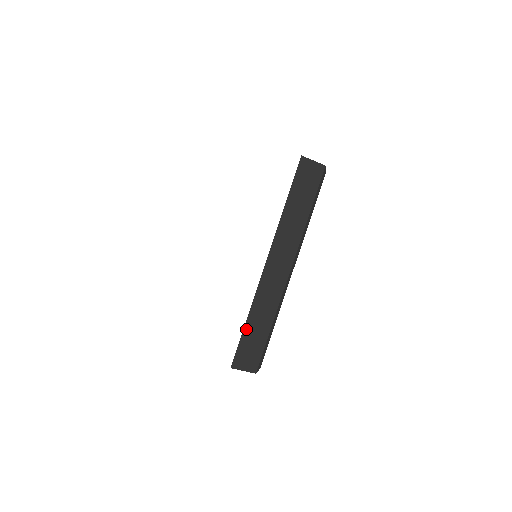
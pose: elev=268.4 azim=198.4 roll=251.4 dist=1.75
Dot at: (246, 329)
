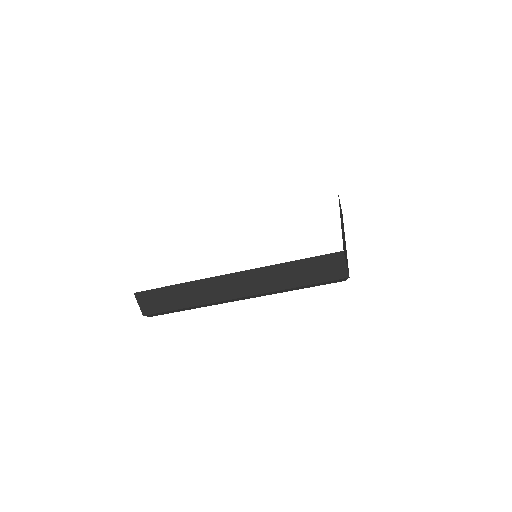
Dot at: (170, 288)
